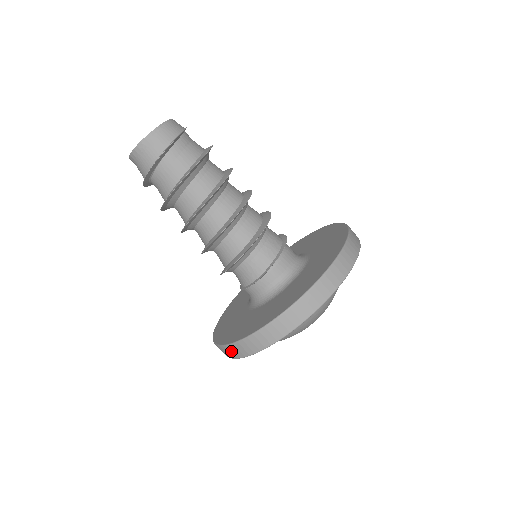
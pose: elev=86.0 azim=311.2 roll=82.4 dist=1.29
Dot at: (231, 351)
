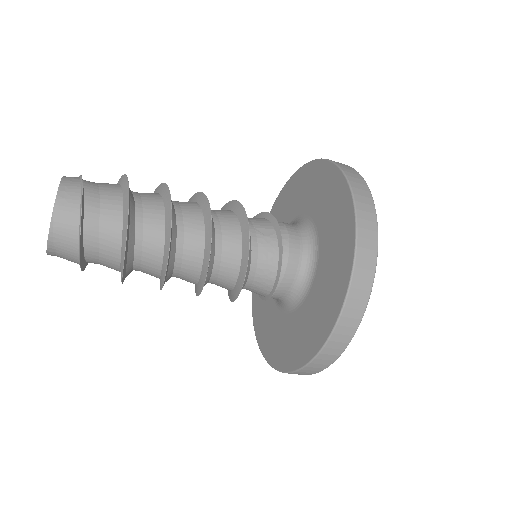
Dot at: occluded
